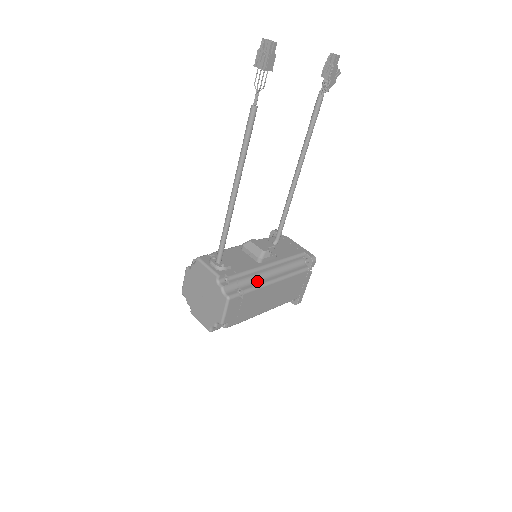
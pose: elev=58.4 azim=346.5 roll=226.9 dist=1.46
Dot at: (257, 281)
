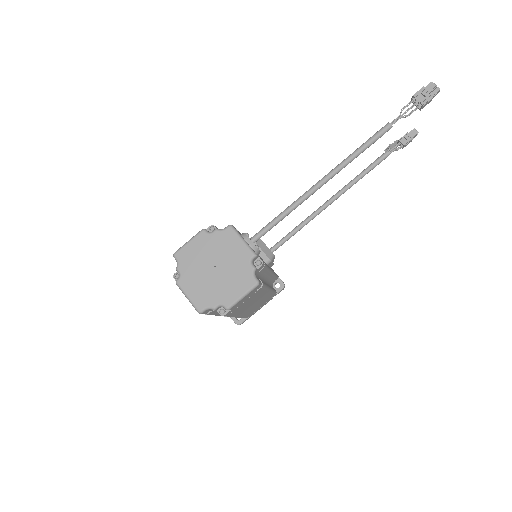
Dot at: (263, 281)
